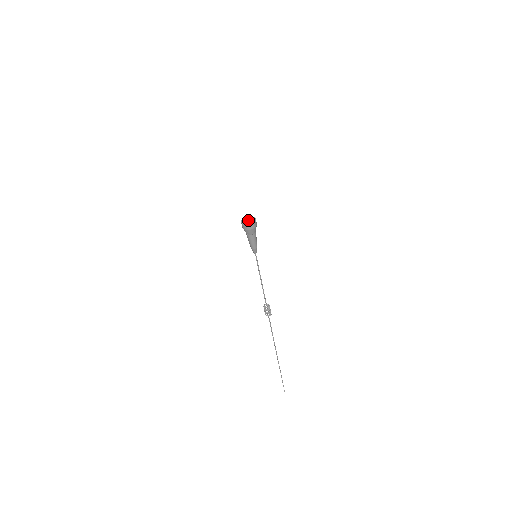
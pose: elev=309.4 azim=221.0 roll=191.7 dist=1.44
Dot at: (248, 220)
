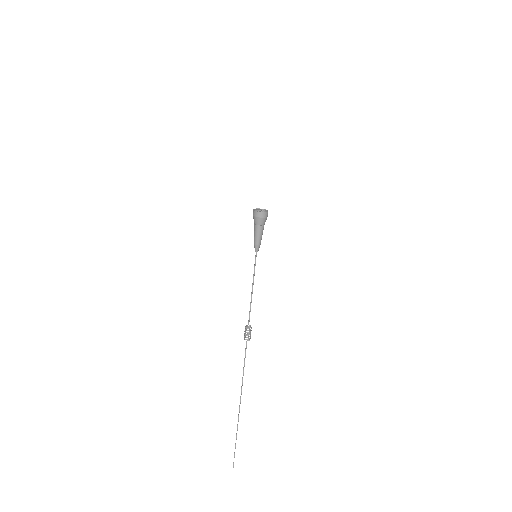
Dot at: occluded
